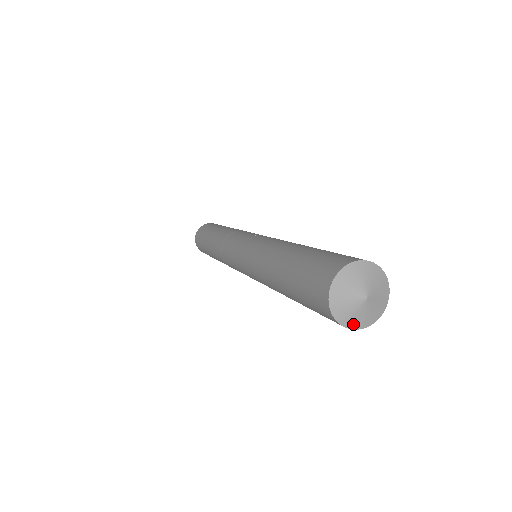
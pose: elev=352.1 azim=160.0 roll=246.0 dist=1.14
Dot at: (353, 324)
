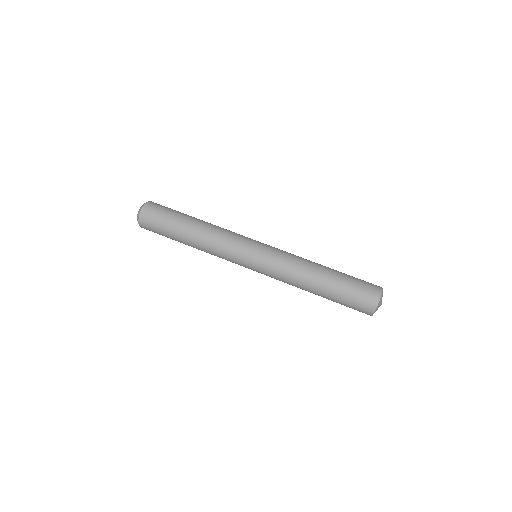
Dot at: occluded
